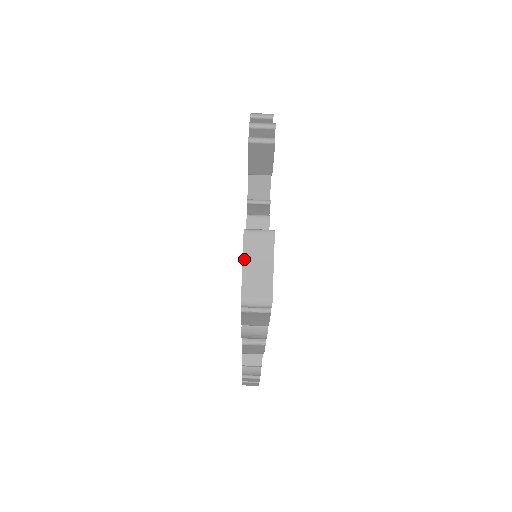
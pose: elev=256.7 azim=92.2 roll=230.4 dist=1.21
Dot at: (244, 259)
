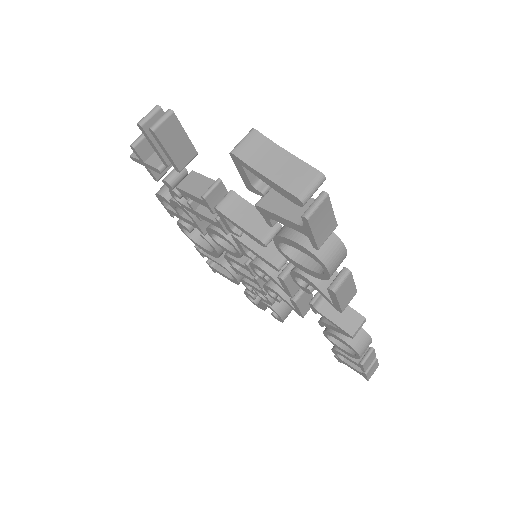
Dot at: (258, 170)
